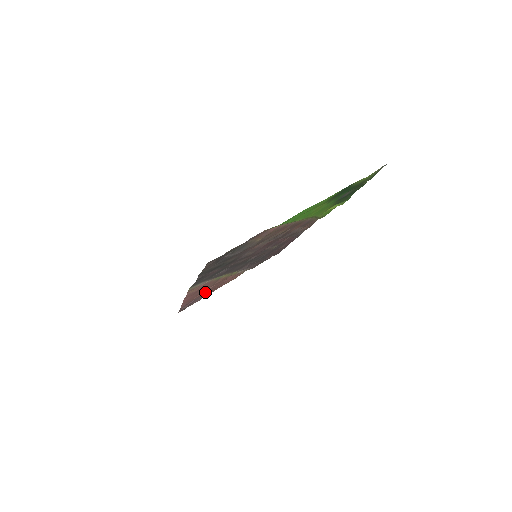
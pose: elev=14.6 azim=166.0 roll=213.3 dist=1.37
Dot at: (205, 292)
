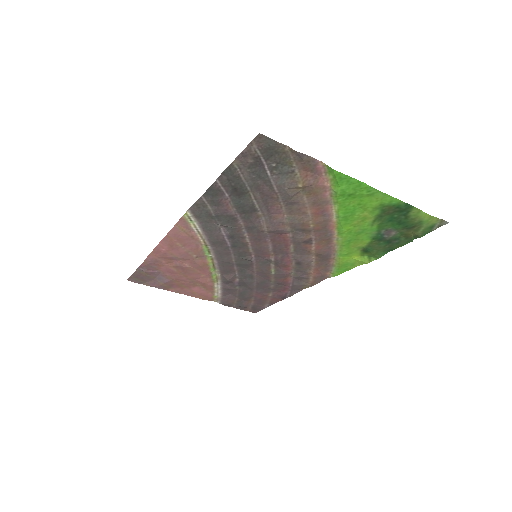
Dot at: (176, 269)
